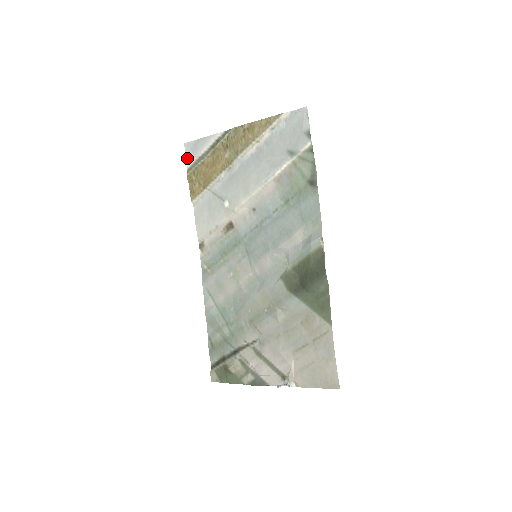
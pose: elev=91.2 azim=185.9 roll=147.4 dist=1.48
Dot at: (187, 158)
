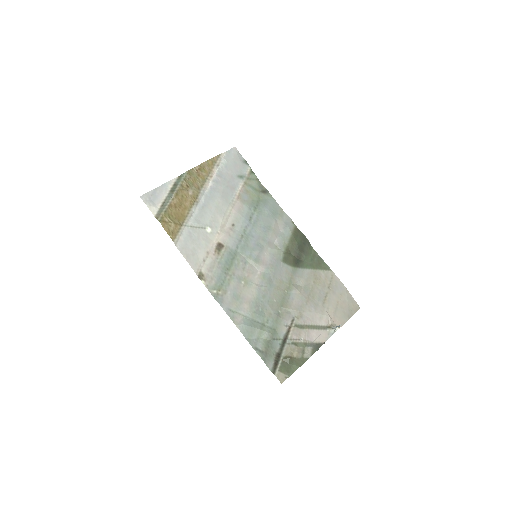
Dot at: (150, 207)
